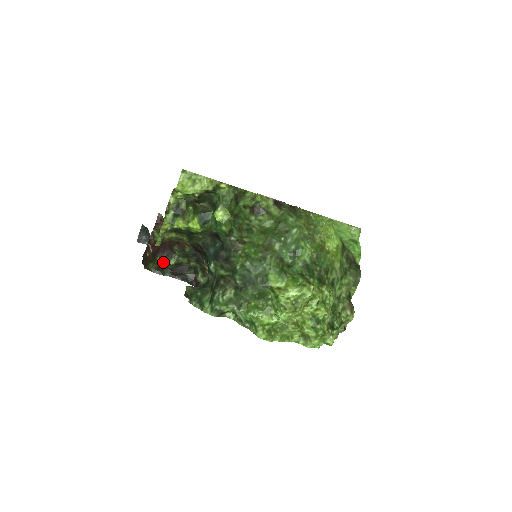
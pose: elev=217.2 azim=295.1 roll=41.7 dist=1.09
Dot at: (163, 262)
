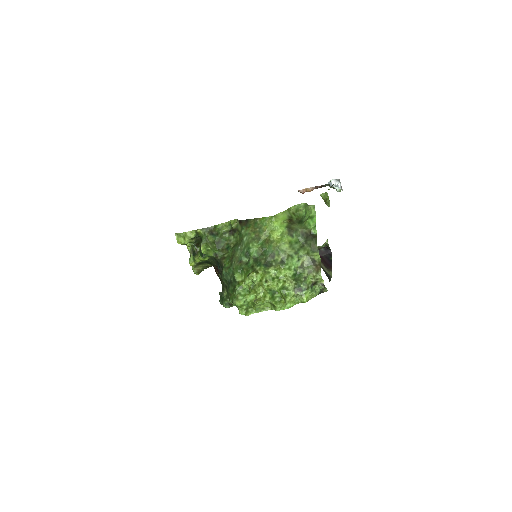
Dot at: occluded
